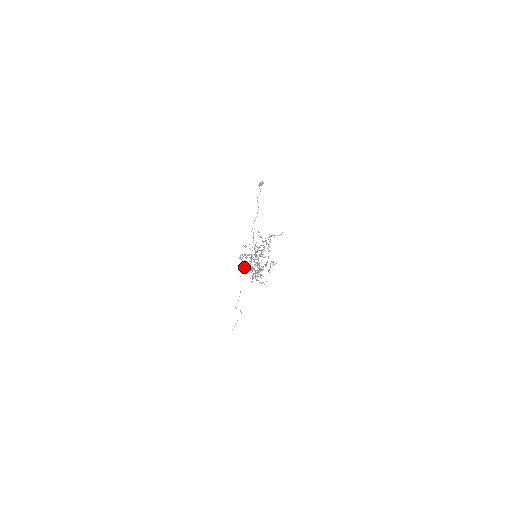
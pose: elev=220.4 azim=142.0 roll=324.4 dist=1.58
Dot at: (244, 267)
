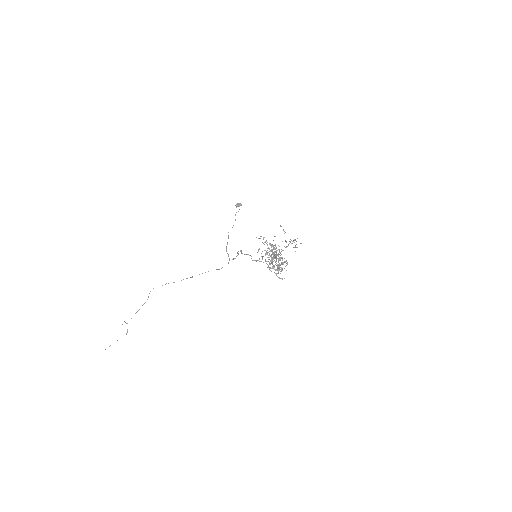
Dot at: occluded
